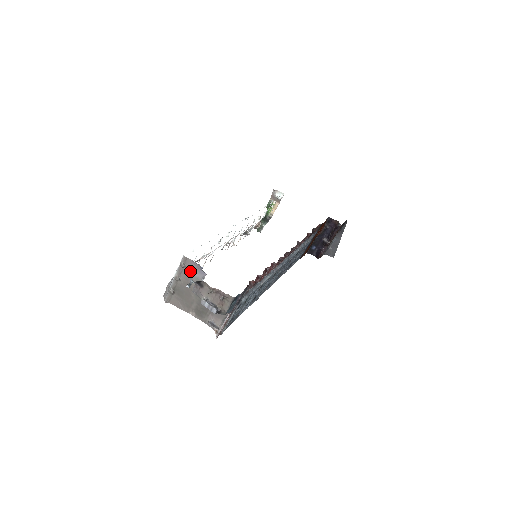
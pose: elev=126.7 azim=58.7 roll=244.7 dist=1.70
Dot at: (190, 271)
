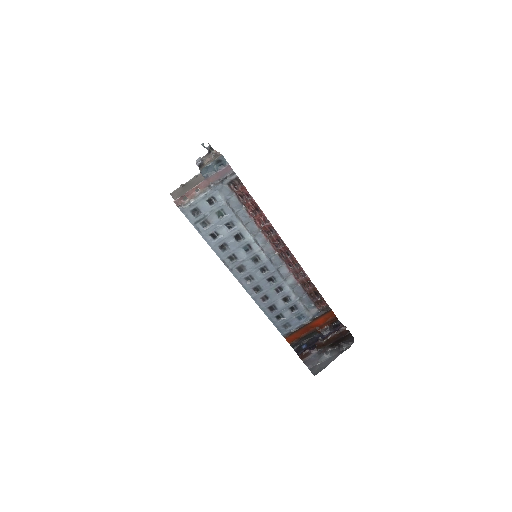
Dot at: occluded
